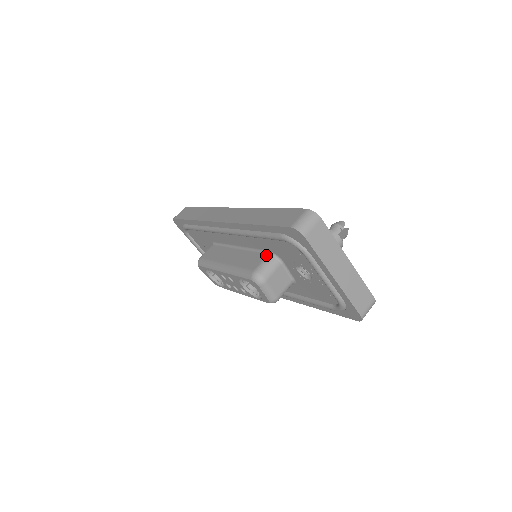
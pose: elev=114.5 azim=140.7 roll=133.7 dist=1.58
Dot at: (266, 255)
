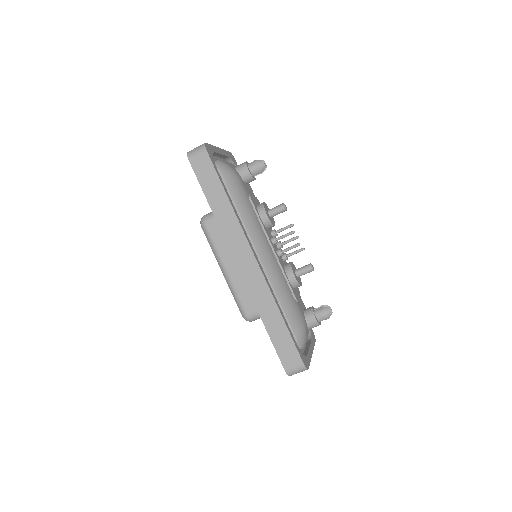
Dot at: occluded
